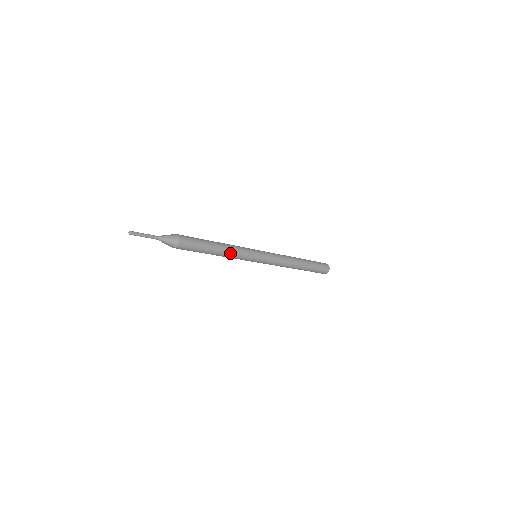
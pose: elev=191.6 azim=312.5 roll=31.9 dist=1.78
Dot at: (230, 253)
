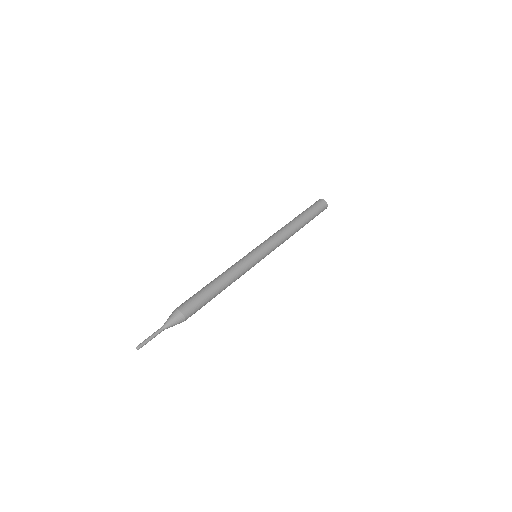
Dot at: occluded
